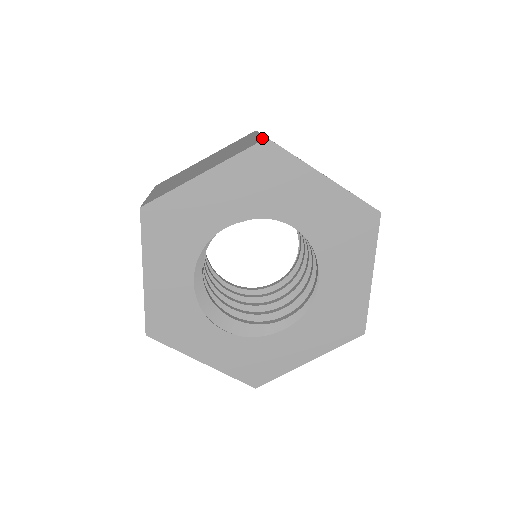
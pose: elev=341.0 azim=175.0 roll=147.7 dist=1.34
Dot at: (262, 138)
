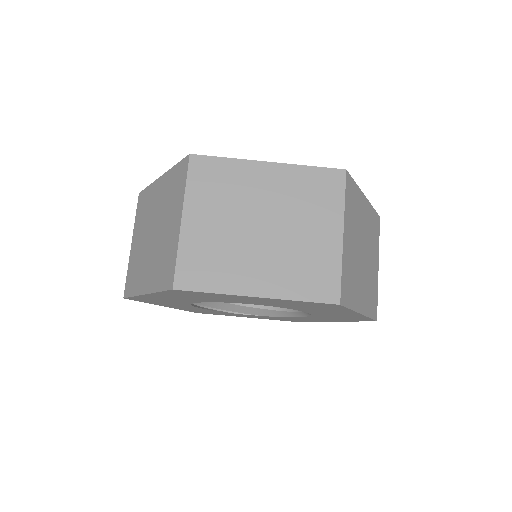
Dot at: (172, 275)
